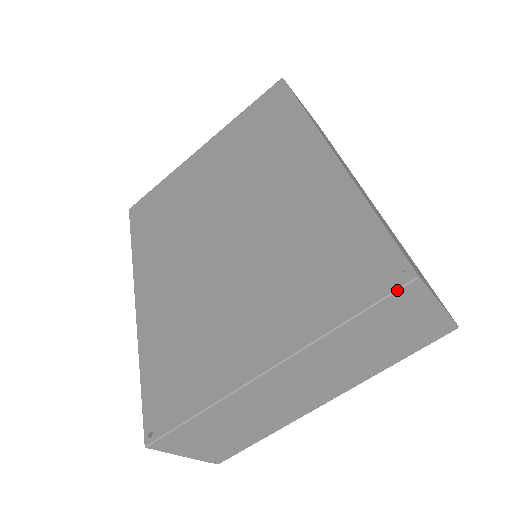
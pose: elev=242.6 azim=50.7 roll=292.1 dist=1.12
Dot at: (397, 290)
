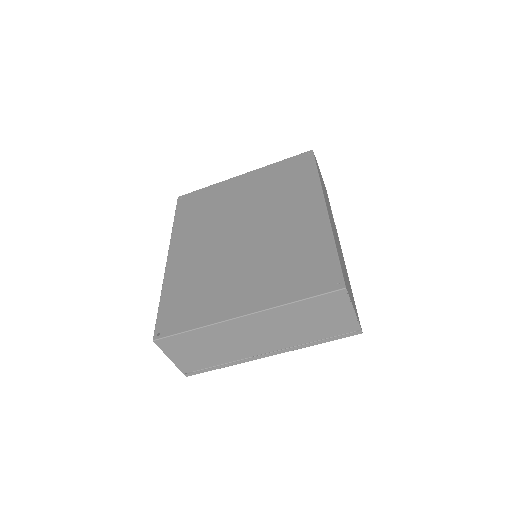
Dot at: (332, 292)
